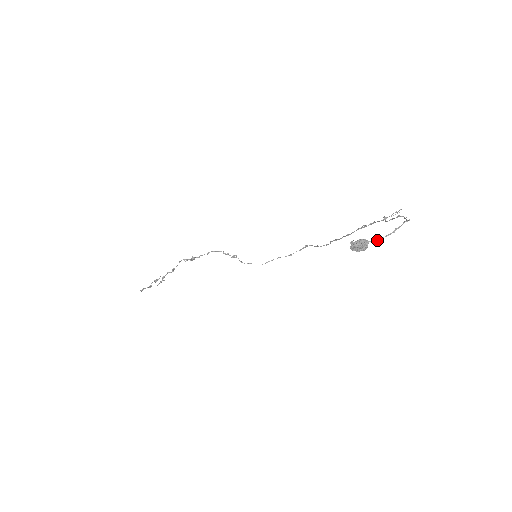
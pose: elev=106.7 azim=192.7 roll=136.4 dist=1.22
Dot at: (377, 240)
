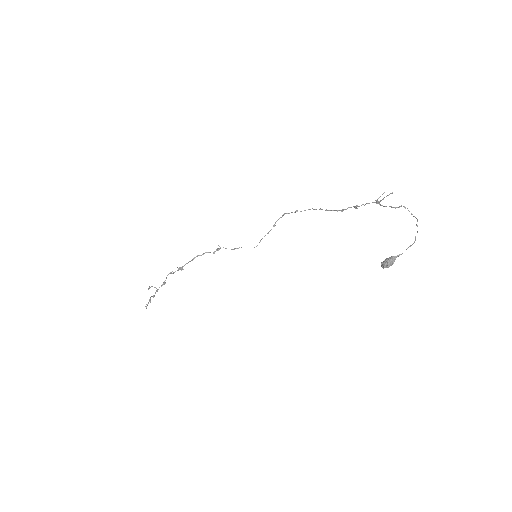
Dot at: occluded
